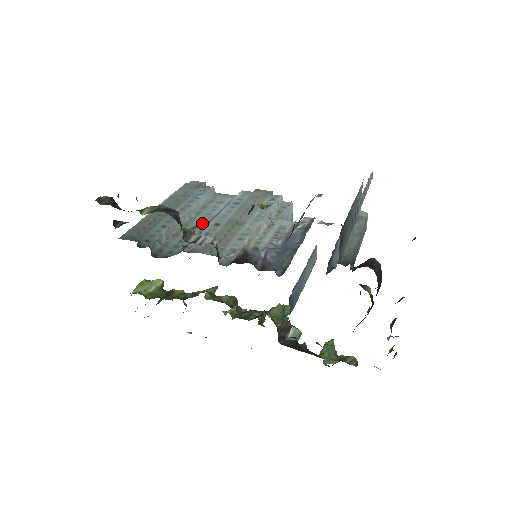
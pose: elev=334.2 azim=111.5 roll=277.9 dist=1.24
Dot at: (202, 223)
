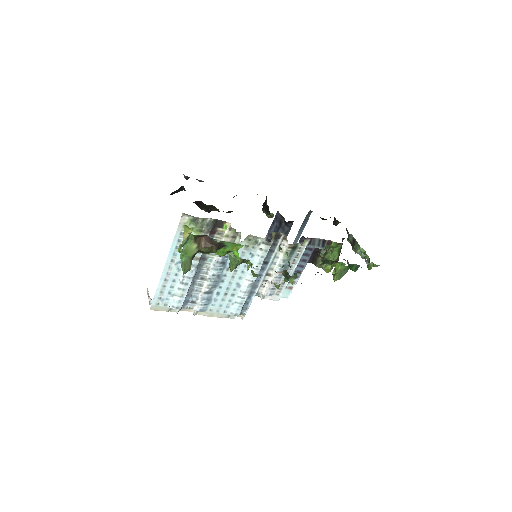
Dot at: occluded
